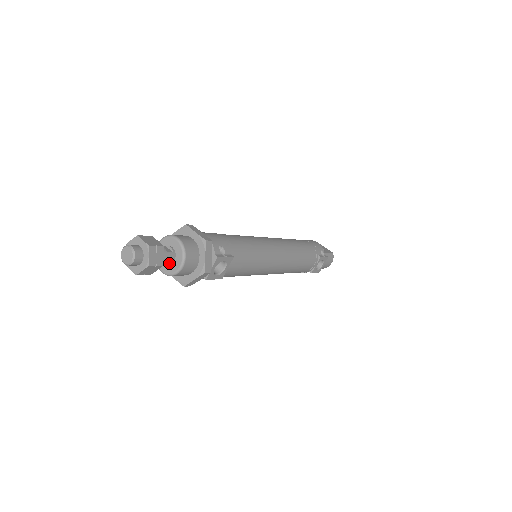
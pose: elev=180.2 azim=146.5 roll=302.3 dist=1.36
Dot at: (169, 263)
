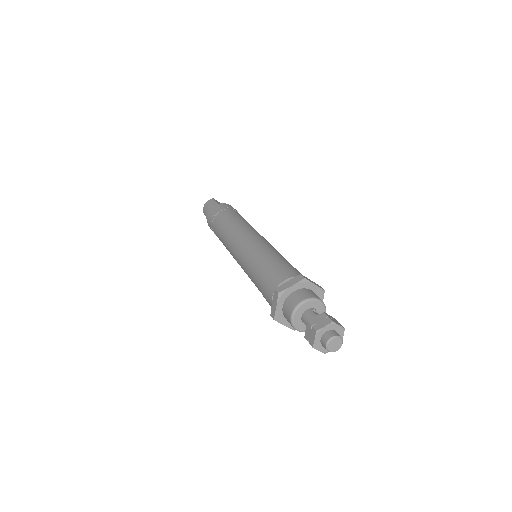
Dot at: occluded
